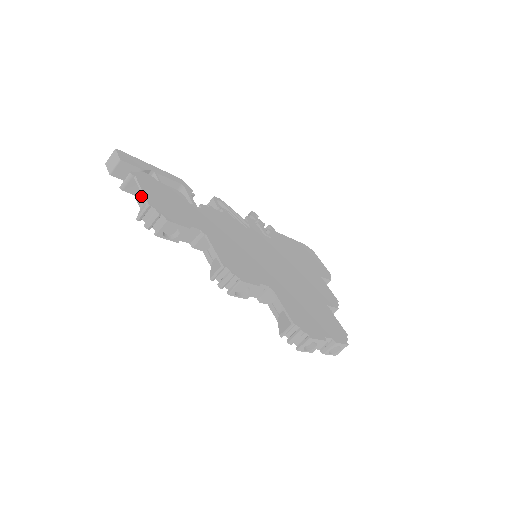
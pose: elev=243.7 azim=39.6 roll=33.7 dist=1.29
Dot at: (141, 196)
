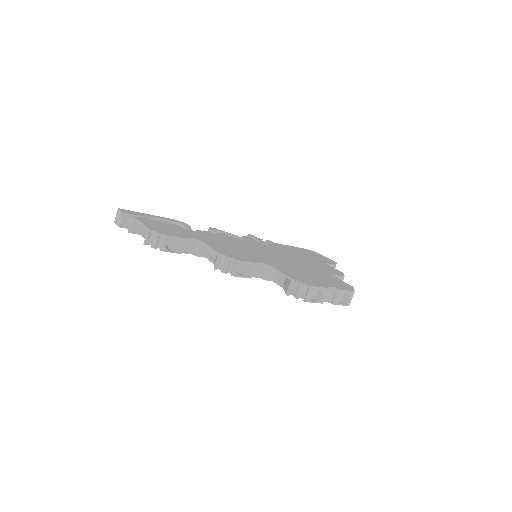
Dot at: occluded
